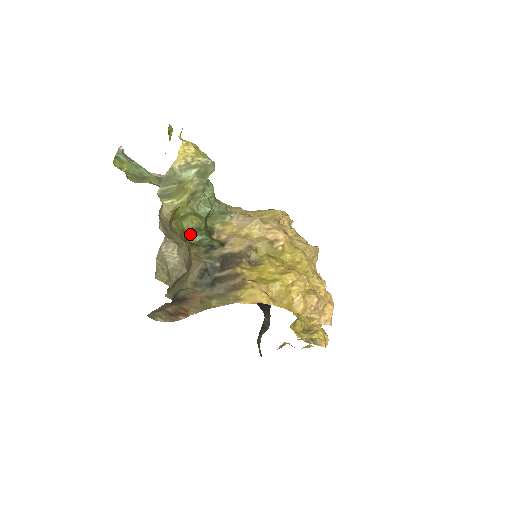
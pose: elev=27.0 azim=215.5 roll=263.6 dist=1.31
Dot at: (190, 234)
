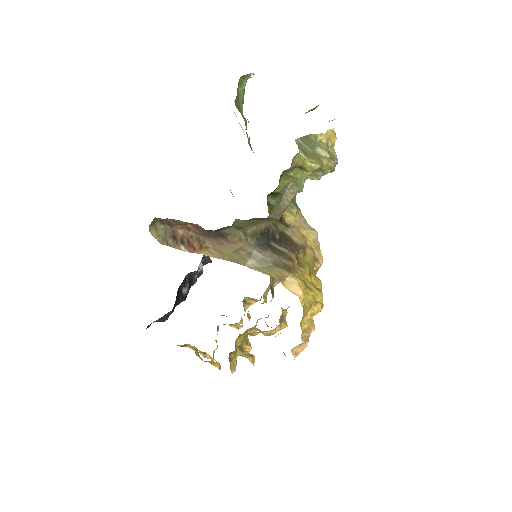
Dot at: (273, 193)
